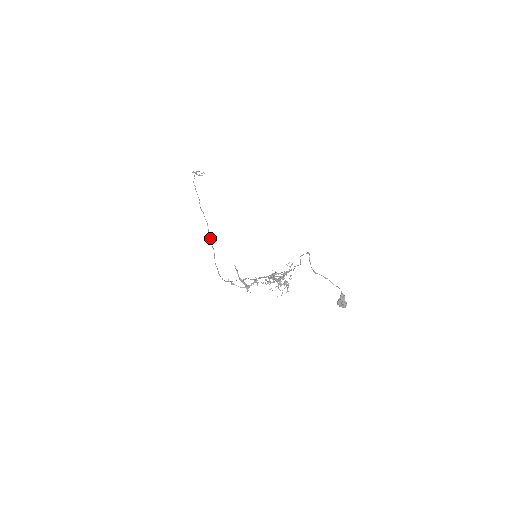
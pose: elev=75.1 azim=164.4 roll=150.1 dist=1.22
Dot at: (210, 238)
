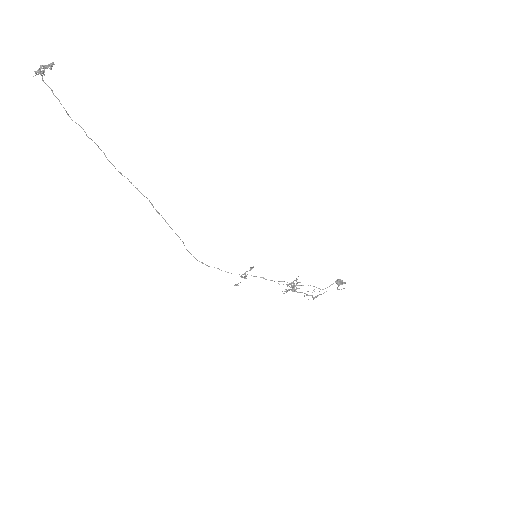
Dot at: (166, 222)
